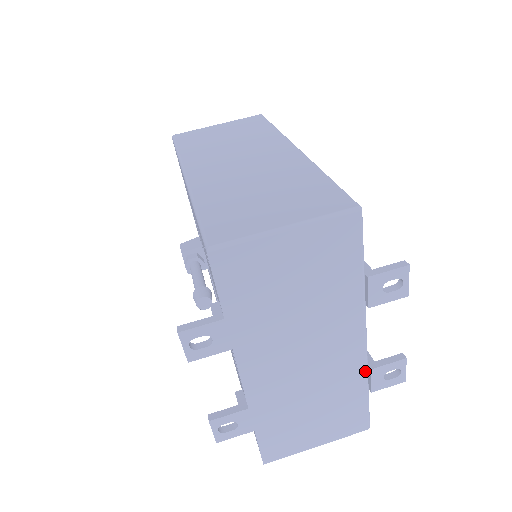
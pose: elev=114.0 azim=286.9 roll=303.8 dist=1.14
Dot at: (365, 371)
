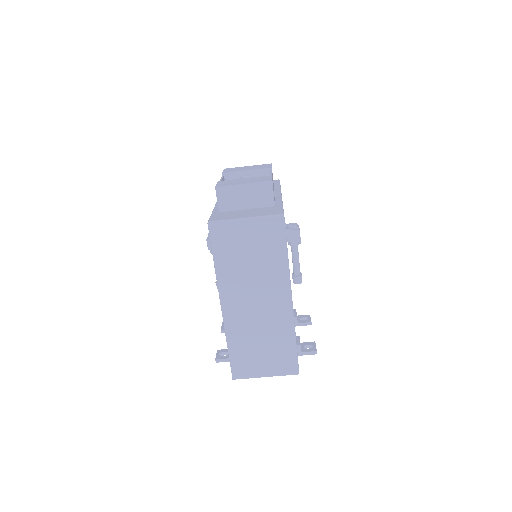
Dot at: occluded
